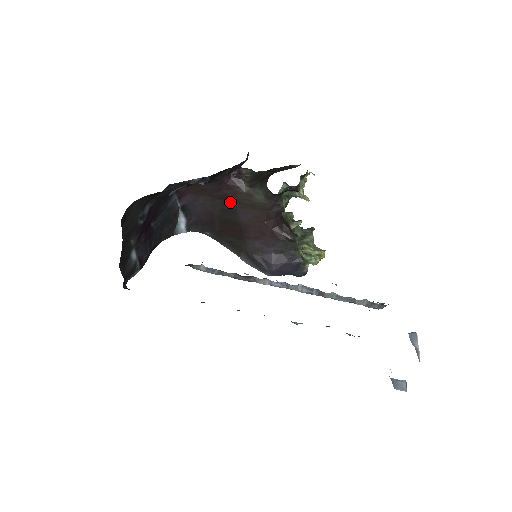
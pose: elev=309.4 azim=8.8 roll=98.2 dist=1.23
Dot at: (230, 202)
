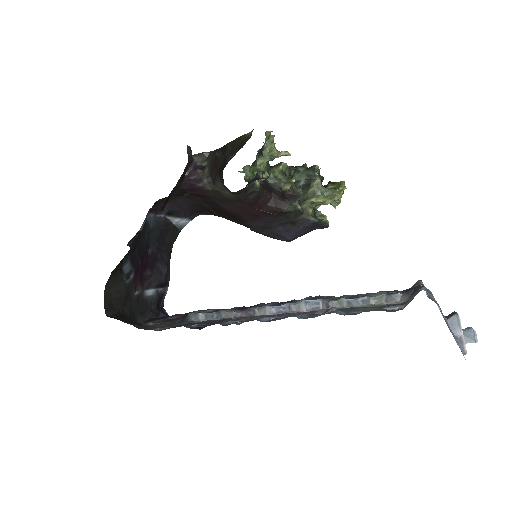
Dot at: (205, 198)
